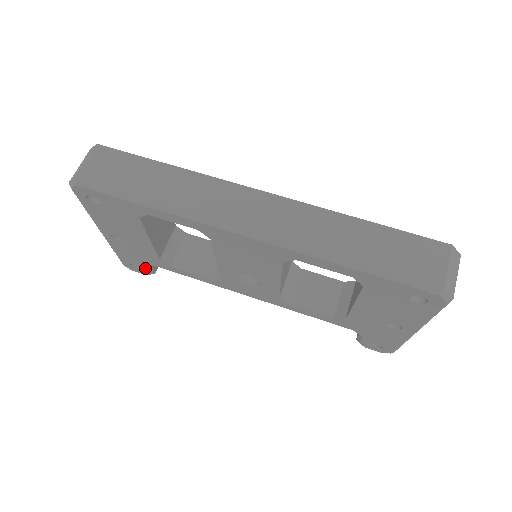
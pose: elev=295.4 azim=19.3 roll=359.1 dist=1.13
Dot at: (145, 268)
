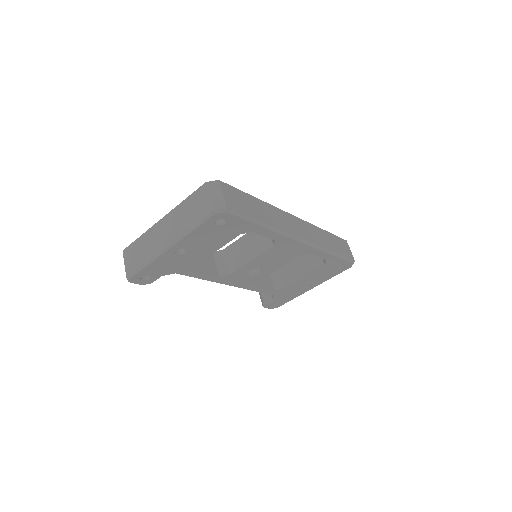
Dot at: (157, 278)
